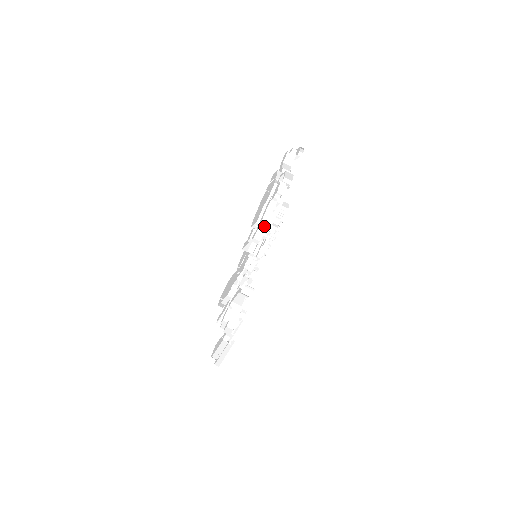
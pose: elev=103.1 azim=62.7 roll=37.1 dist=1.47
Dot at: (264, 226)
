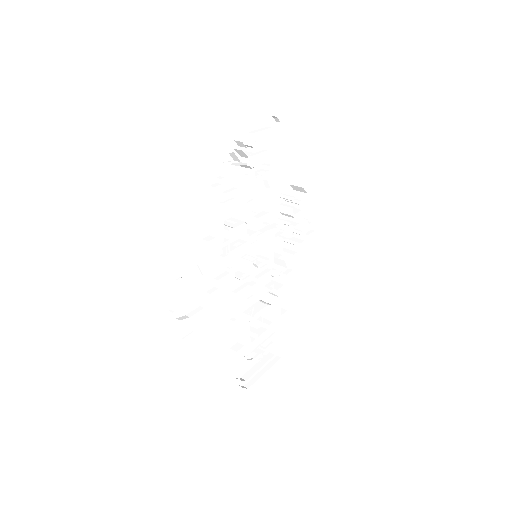
Dot at: (212, 219)
